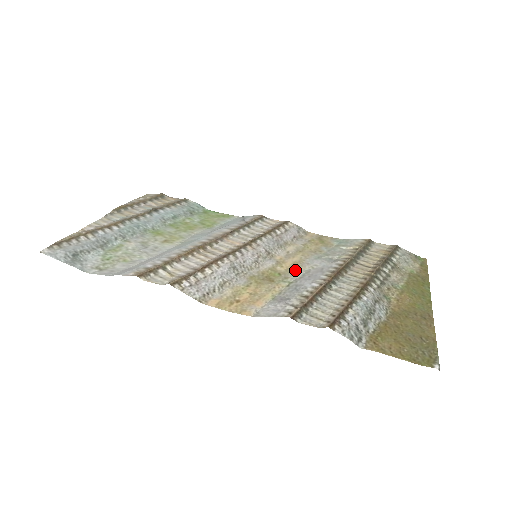
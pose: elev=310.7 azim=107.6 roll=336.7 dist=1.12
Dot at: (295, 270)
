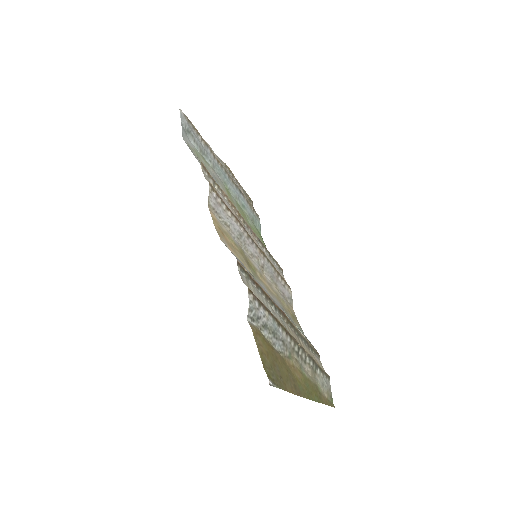
Dot at: (264, 286)
